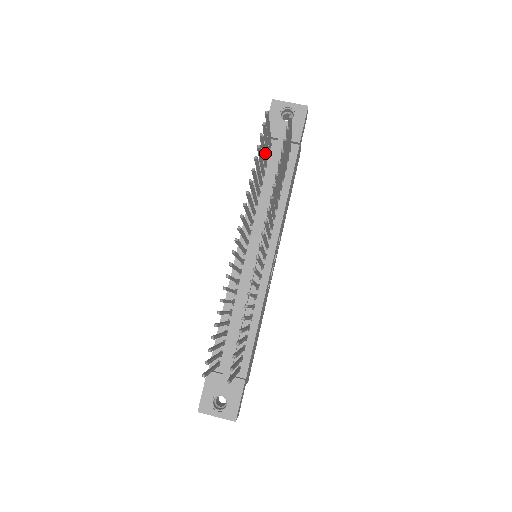
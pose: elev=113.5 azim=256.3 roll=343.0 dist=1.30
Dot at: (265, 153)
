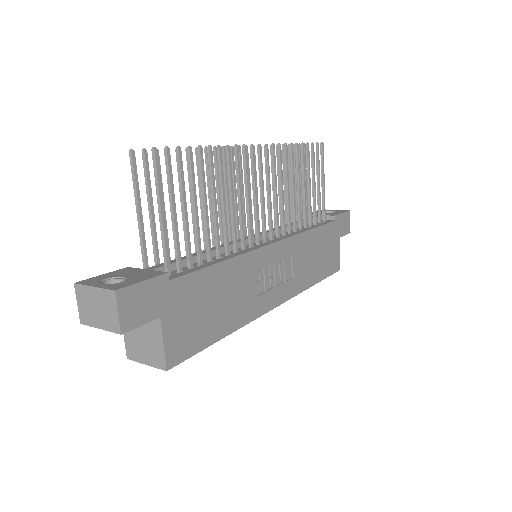
Dot at: occluded
